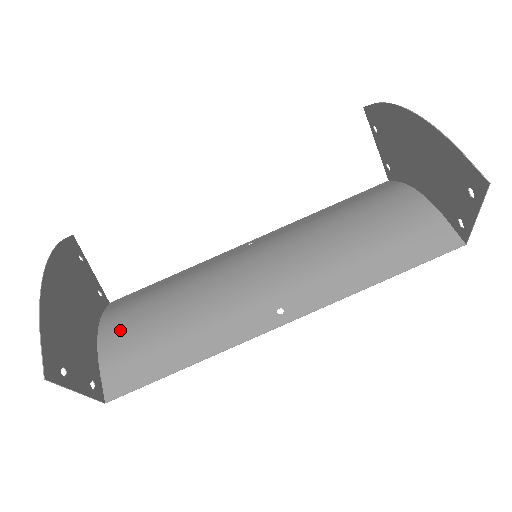
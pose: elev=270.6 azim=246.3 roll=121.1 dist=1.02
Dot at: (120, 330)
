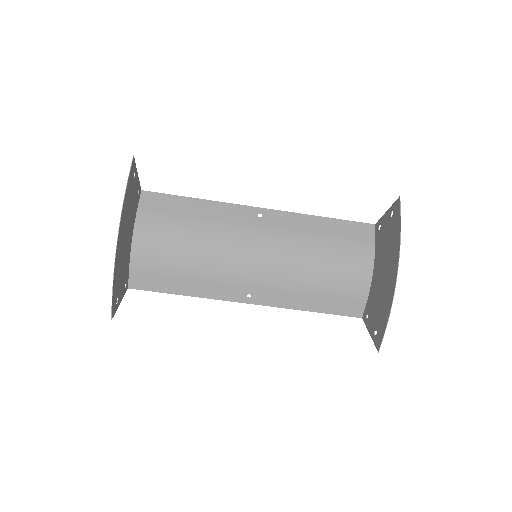
Dot at: (149, 247)
